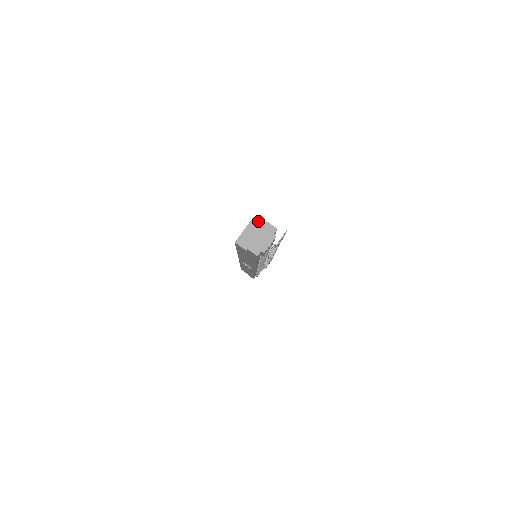
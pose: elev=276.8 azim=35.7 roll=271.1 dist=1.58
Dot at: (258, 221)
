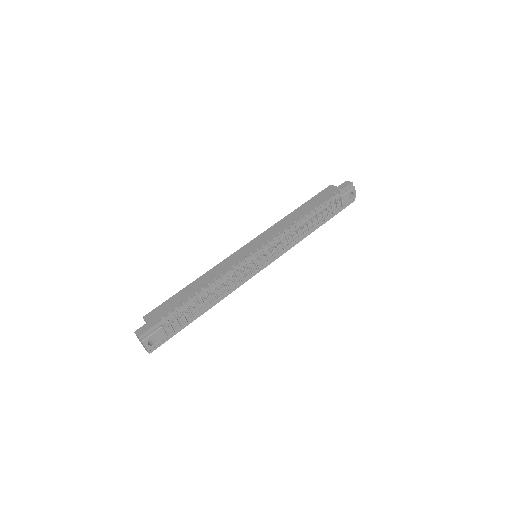
Dot at: (145, 320)
